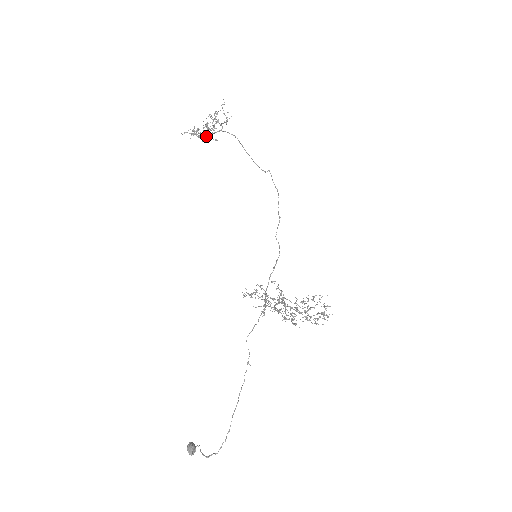
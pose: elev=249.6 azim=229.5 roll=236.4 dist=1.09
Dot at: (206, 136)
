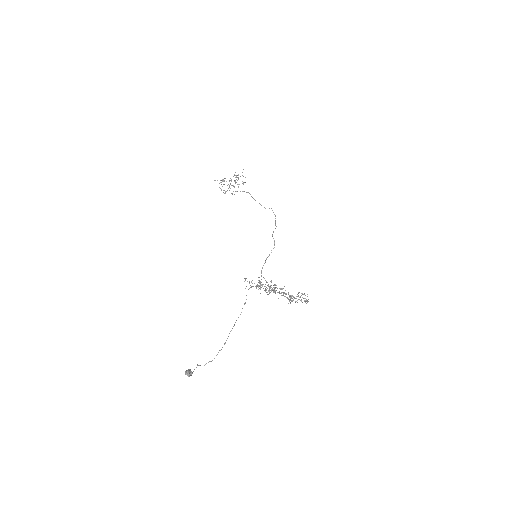
Dot at: (229, 186)
